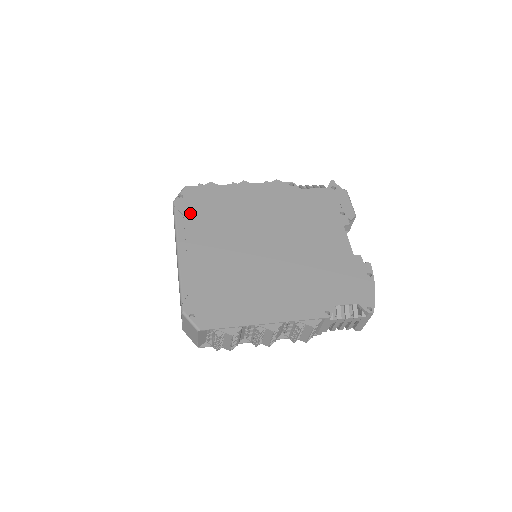
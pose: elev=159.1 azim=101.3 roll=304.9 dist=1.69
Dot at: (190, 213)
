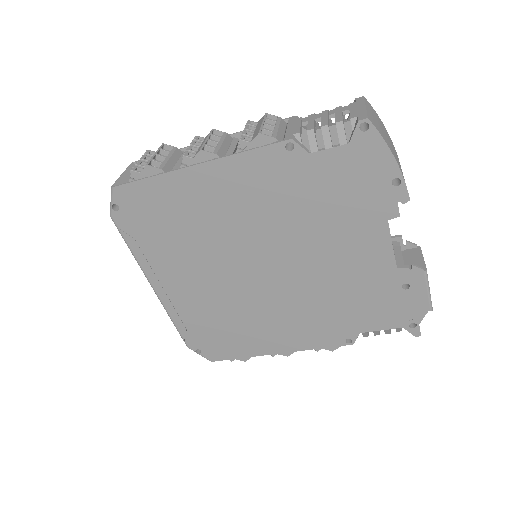
Dot at: occluded
